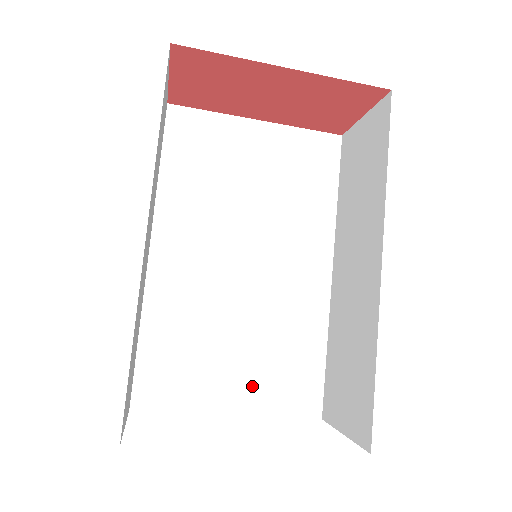
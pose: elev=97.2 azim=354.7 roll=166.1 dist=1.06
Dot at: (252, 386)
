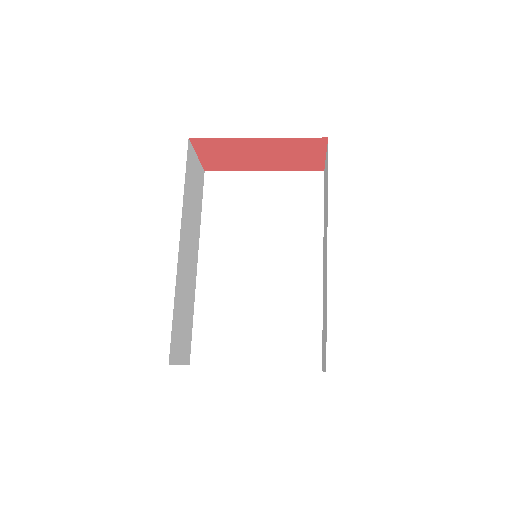
Dot at: (269, 348)
